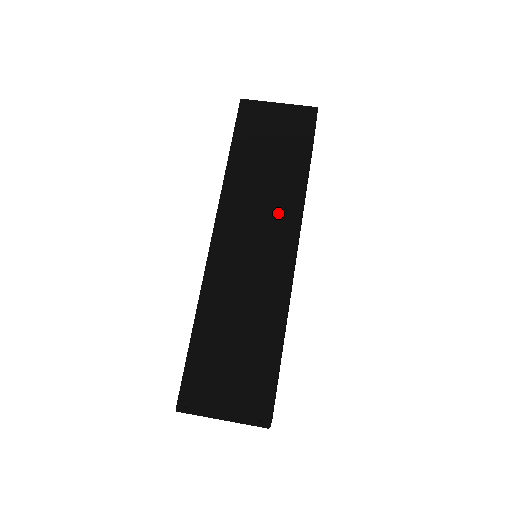
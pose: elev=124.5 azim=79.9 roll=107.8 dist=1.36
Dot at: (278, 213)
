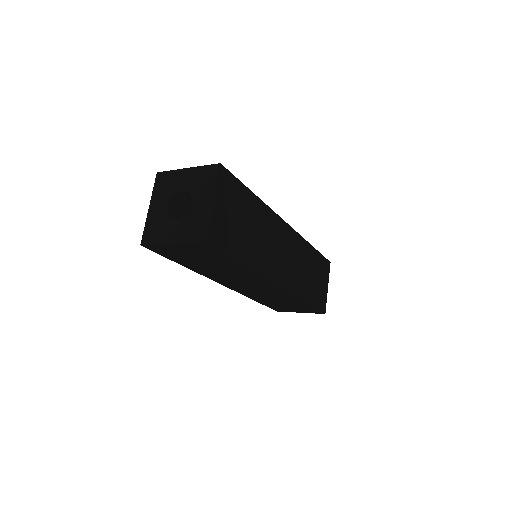
Dot at: occluded
